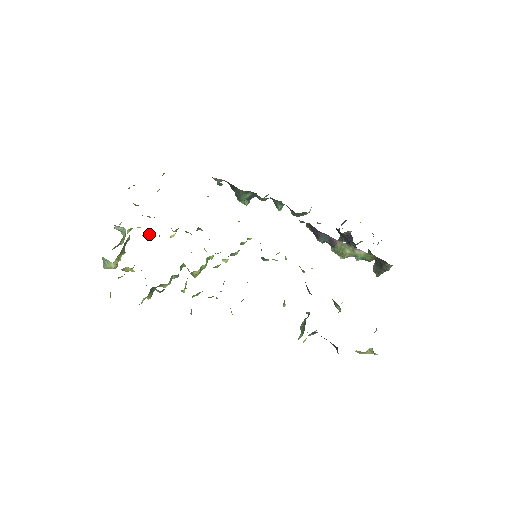
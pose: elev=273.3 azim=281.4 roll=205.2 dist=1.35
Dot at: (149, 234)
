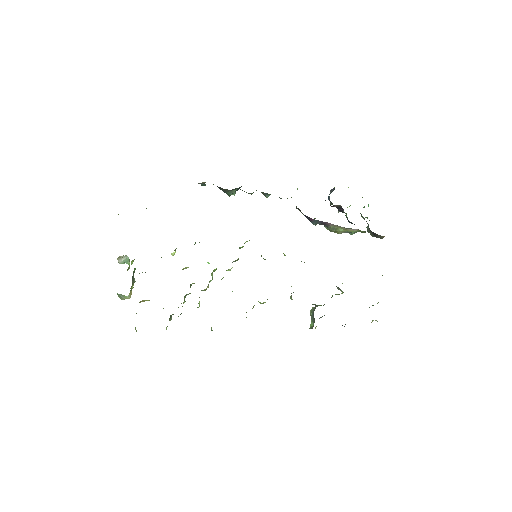
Dot at: occluded
